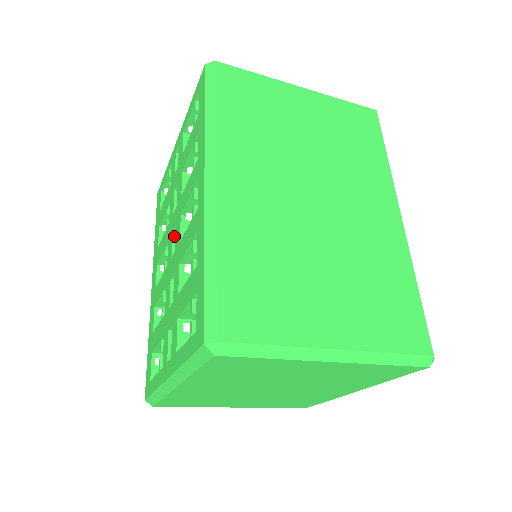
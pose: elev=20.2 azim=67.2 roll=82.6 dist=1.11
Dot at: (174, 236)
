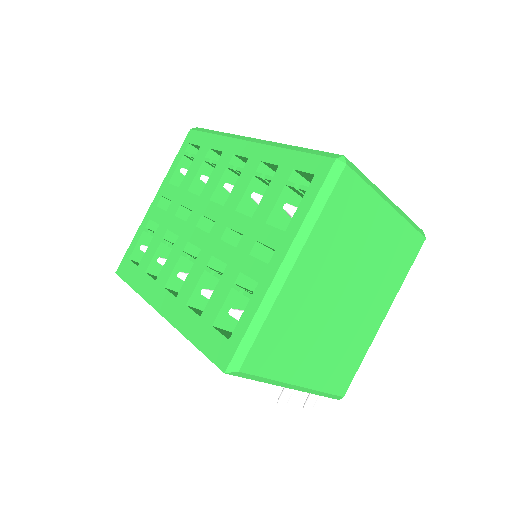
Dot at: (199, 228)
